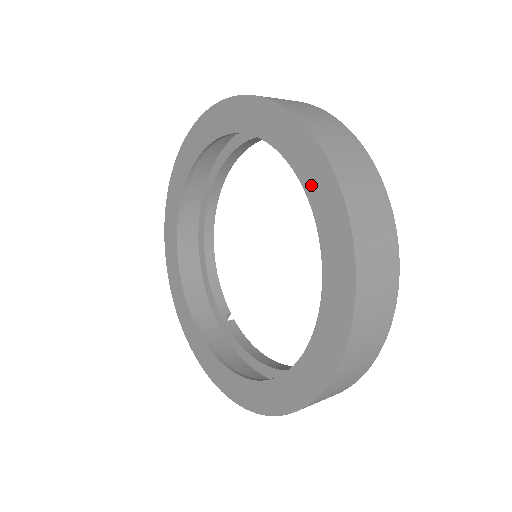
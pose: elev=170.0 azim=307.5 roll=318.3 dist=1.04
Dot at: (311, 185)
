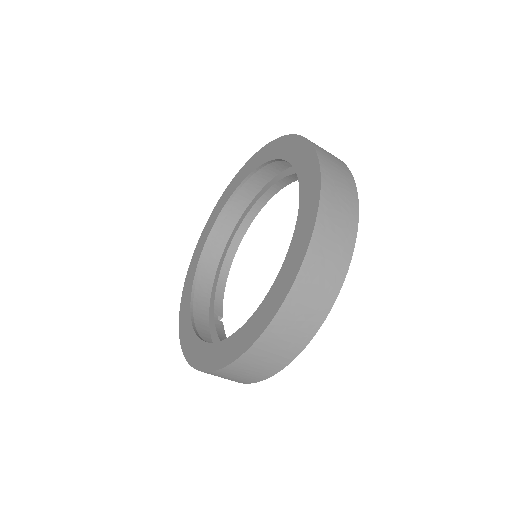
Dot at: (304, 184)
